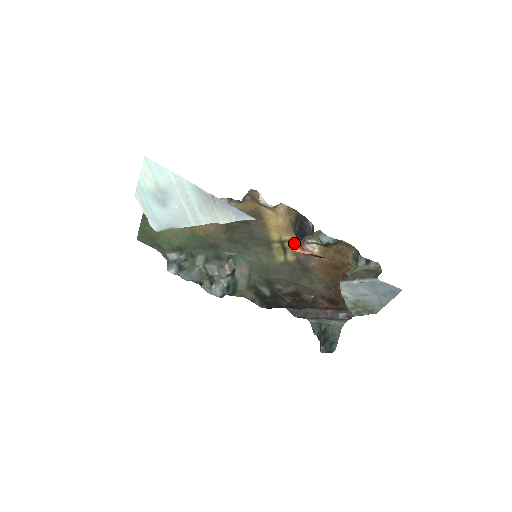
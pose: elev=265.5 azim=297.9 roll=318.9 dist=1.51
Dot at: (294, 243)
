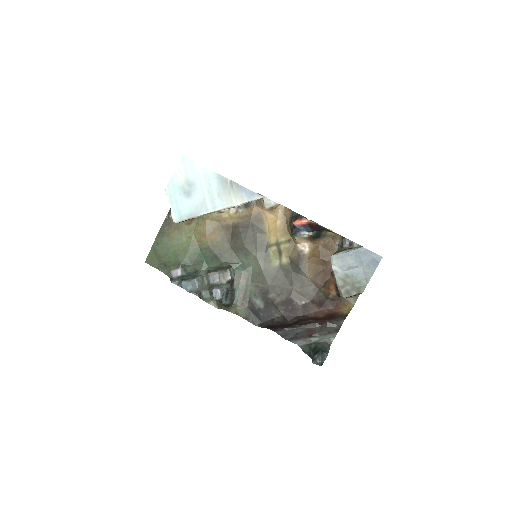
Dot at: (288, 244)
